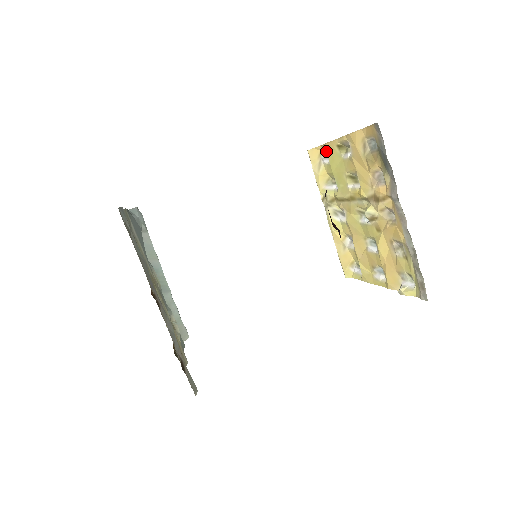
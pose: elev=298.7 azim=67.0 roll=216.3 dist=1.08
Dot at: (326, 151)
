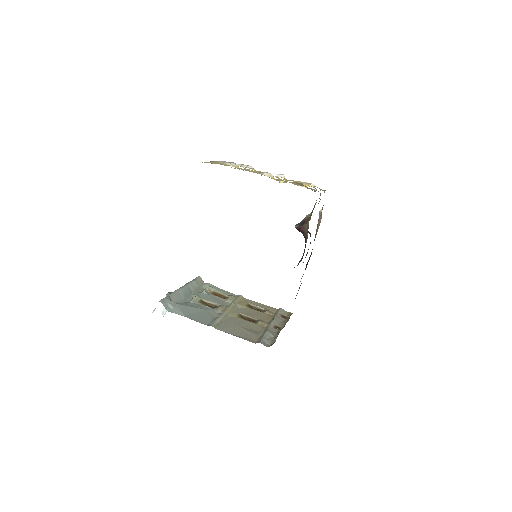
Dot at: occluded
